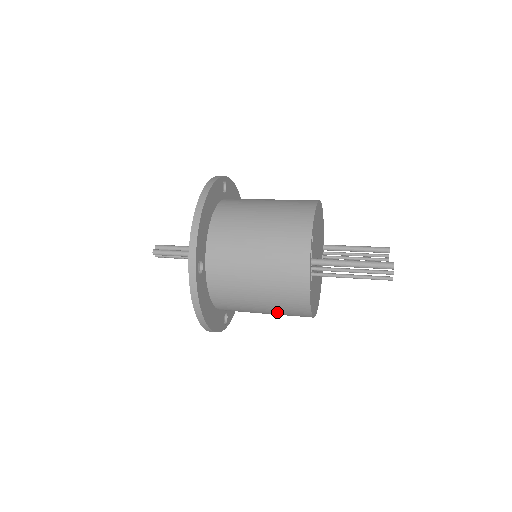
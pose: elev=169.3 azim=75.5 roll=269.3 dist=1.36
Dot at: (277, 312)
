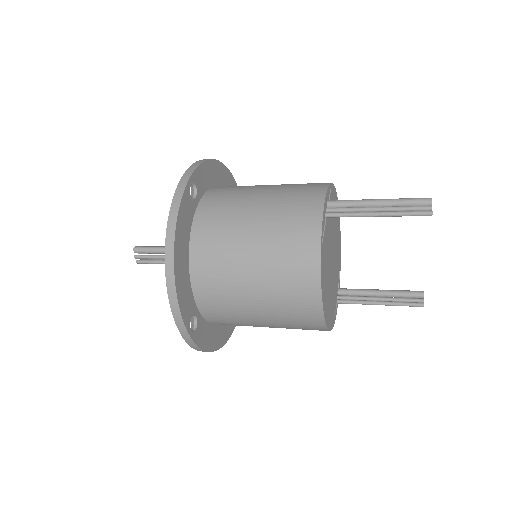
Dot at: (272, 275)
